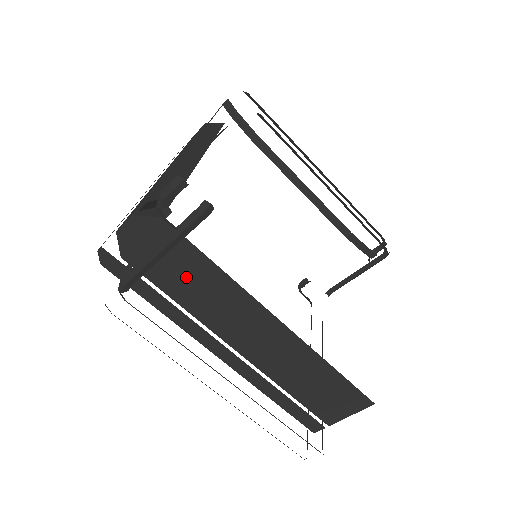
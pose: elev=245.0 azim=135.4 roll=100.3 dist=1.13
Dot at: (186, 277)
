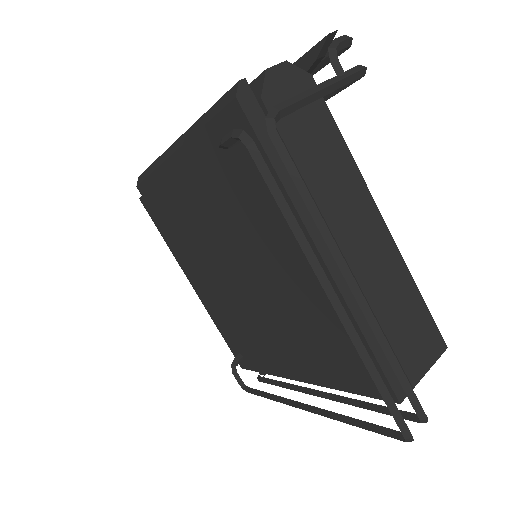
Dot at: (316, 144)
